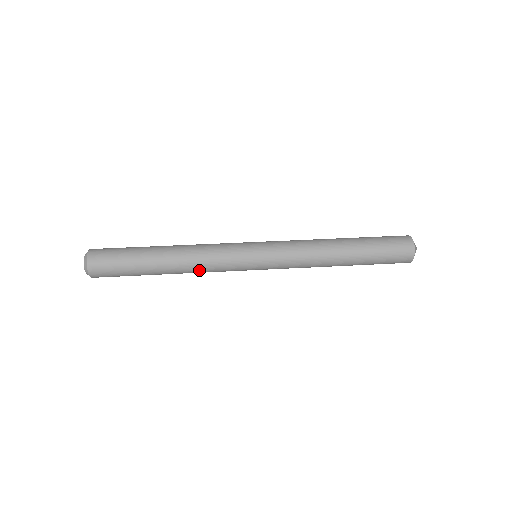
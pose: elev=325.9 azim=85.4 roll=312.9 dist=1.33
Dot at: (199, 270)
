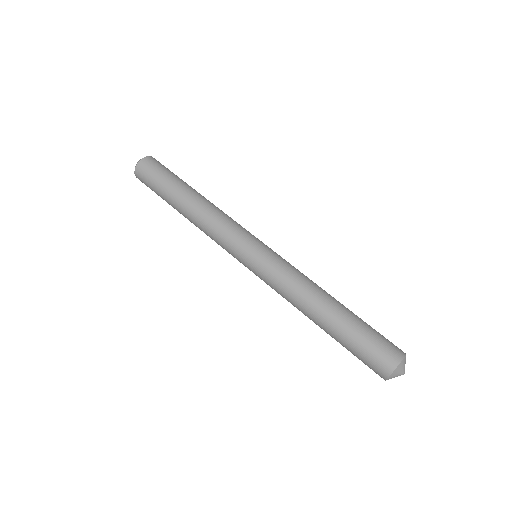
Dot at: (204, 231)
